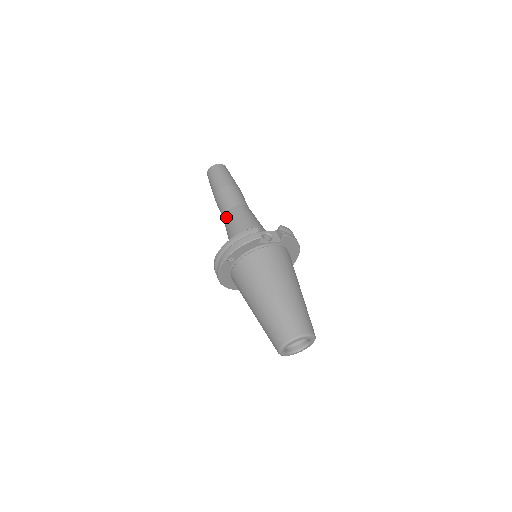
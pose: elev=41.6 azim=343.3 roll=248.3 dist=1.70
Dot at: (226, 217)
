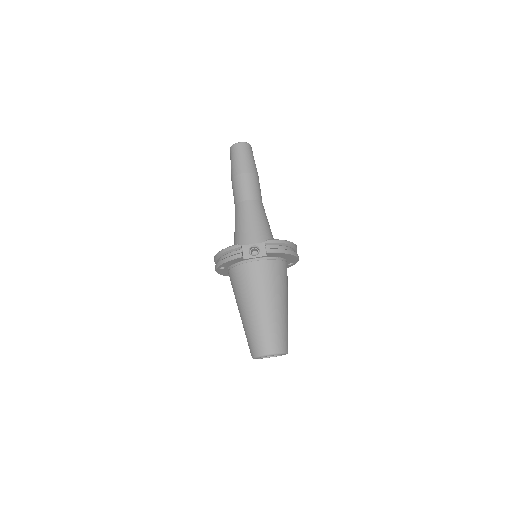
Dot at: (235, 211)
